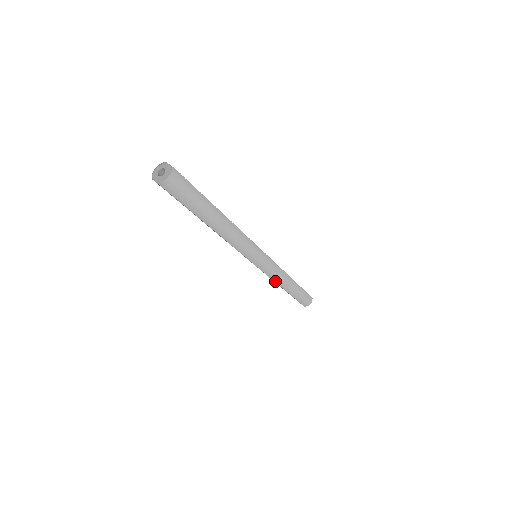
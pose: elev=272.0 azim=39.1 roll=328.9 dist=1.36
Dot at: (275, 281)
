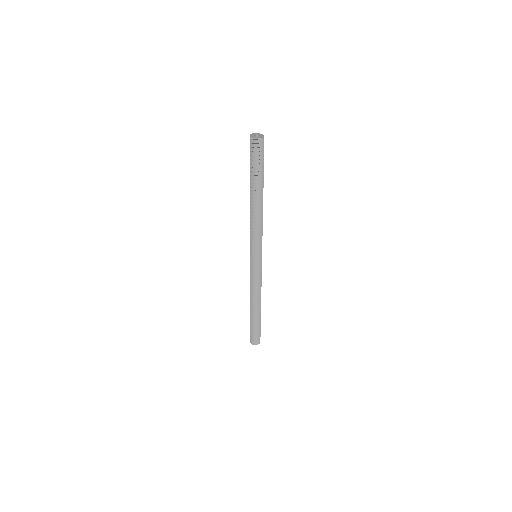
Dot at: (251, 290)
